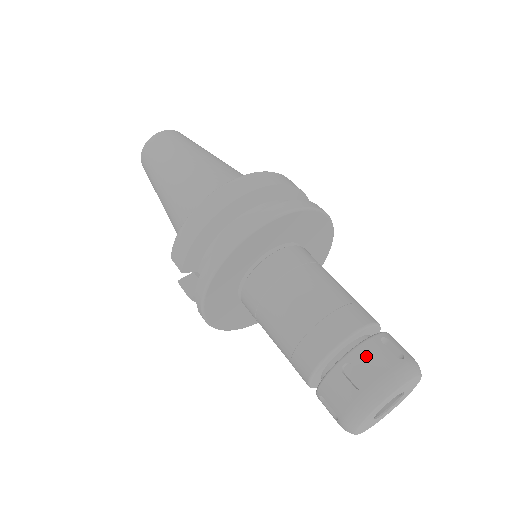
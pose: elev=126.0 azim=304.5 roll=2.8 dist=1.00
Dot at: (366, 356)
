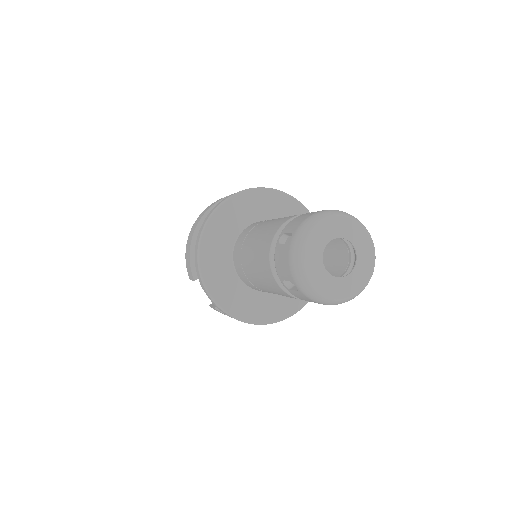
Dot at: (293, 222)
